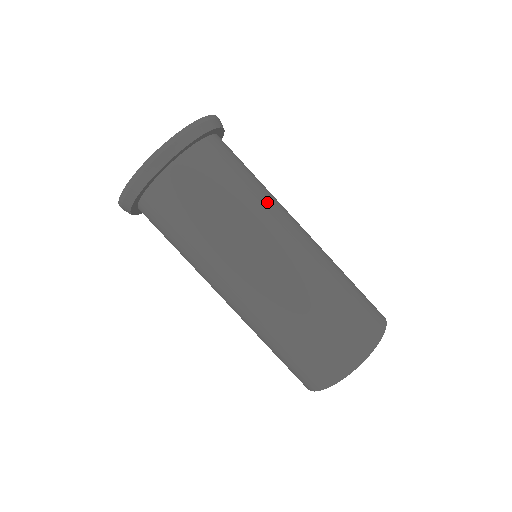
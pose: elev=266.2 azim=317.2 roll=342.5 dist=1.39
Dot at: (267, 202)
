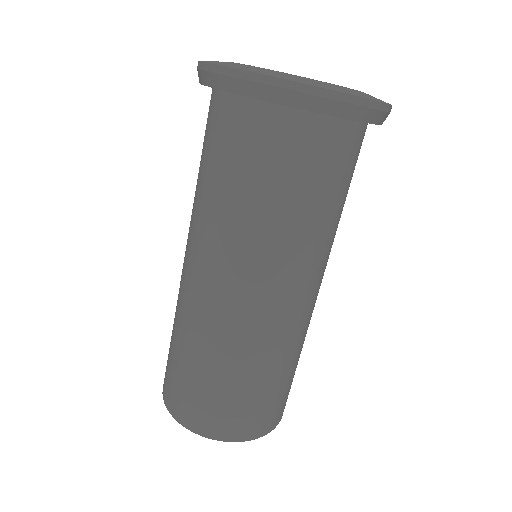
Dot at: (281, 244)
